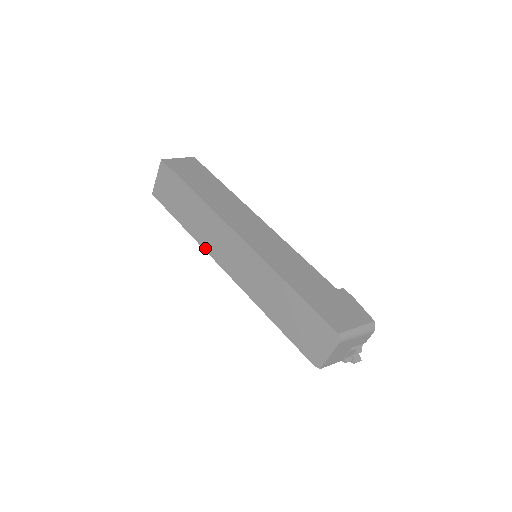
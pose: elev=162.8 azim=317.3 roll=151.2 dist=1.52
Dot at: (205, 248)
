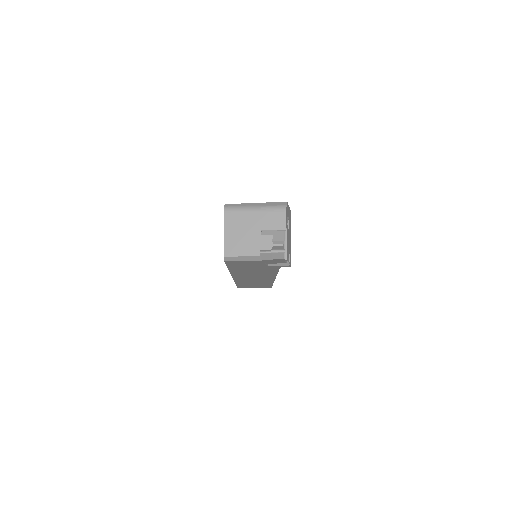
Dot at: occluded
